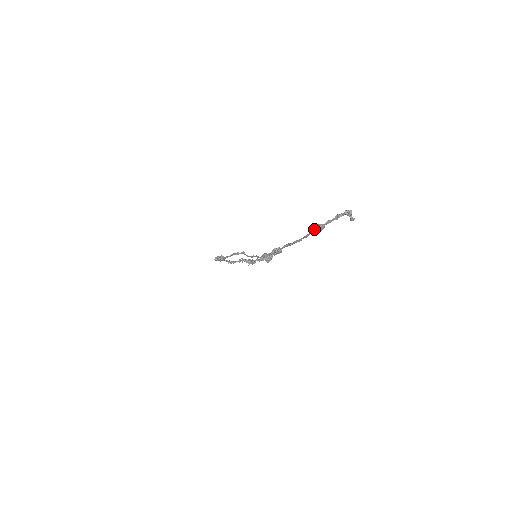
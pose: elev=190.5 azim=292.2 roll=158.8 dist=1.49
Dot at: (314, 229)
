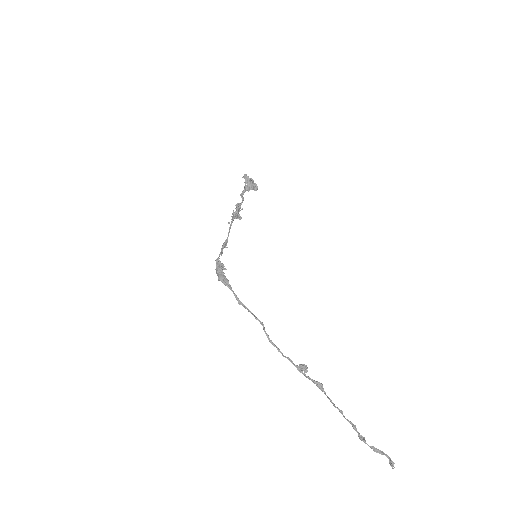
Dot at: (355, 428)
